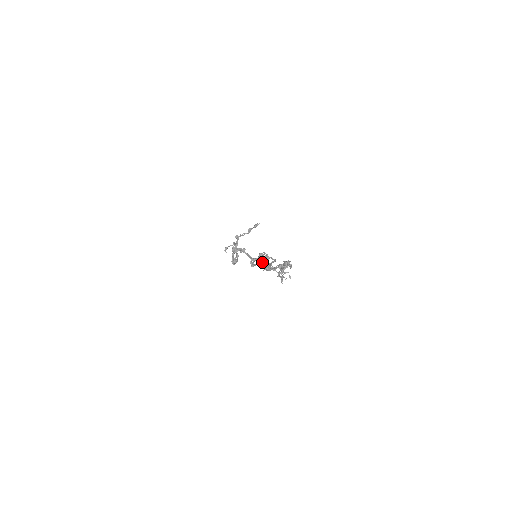
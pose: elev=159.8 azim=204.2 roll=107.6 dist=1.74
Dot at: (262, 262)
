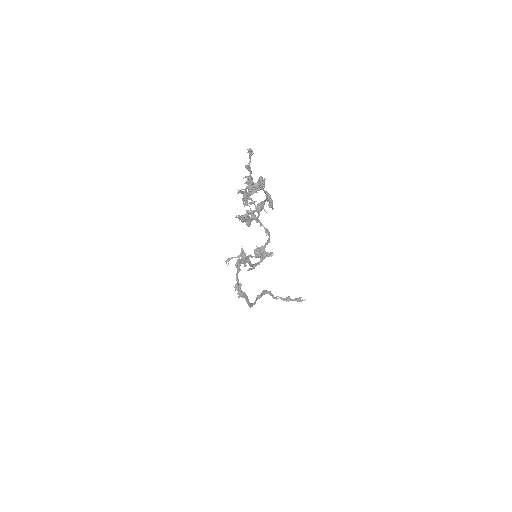
Dot at: (257, 253)
